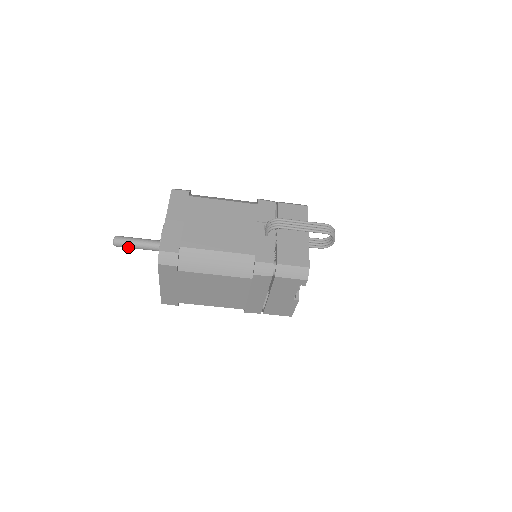
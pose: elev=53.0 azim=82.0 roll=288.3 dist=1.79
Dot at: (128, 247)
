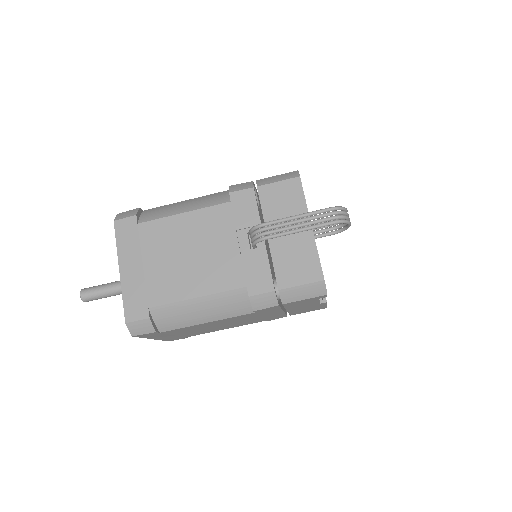
Dot at: (101, 298)
